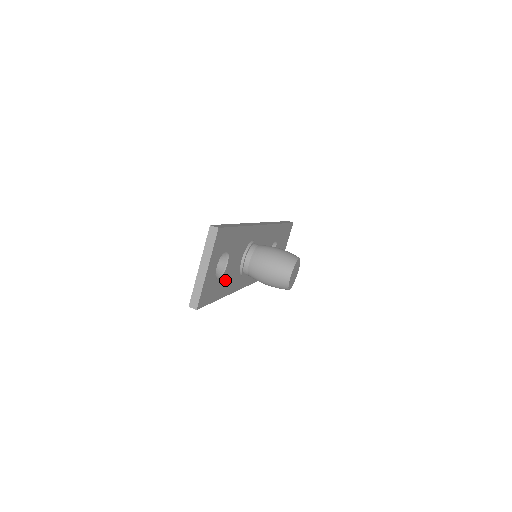
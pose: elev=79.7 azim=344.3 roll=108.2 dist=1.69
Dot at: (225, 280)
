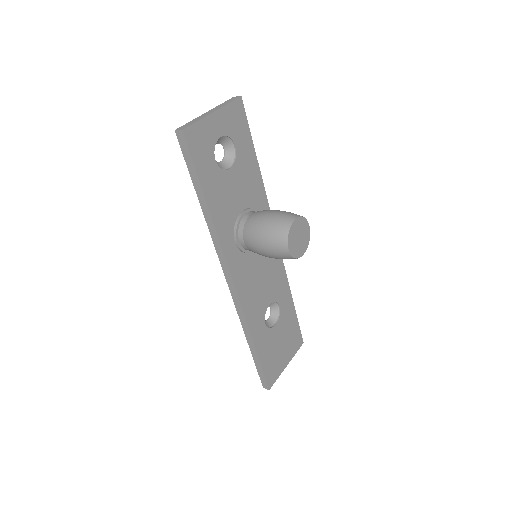
Dot at: (219, 186)
